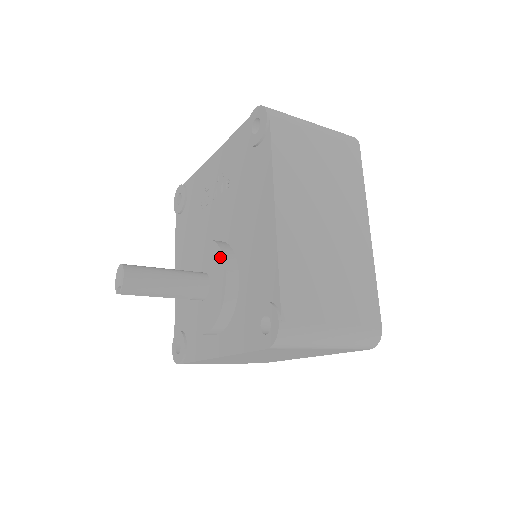
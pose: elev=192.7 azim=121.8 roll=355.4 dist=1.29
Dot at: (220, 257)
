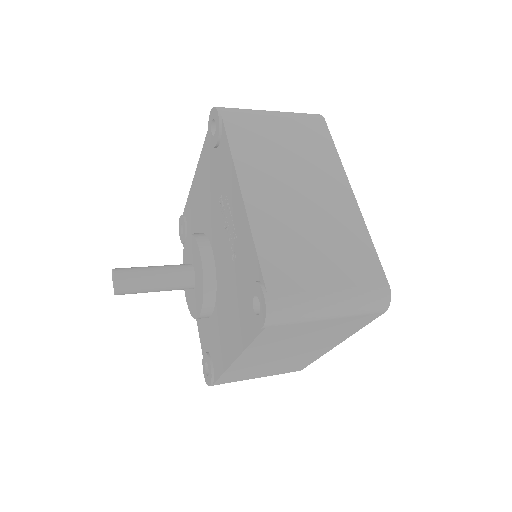
Dot at: (201, 300)
